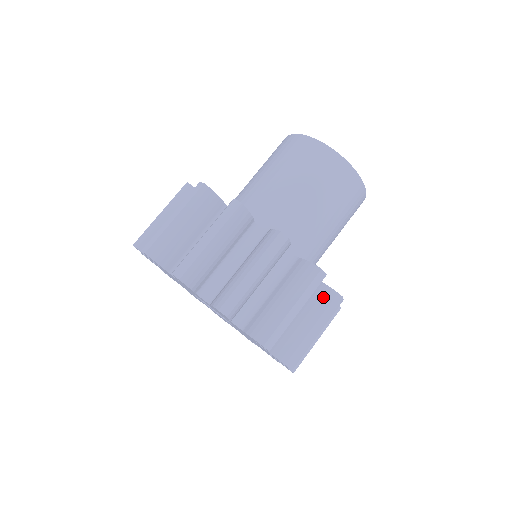
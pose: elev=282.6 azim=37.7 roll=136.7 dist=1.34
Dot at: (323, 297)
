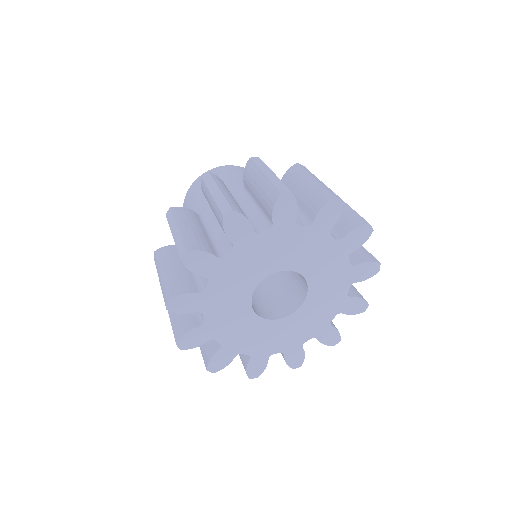
Dot at: (290, 177)
